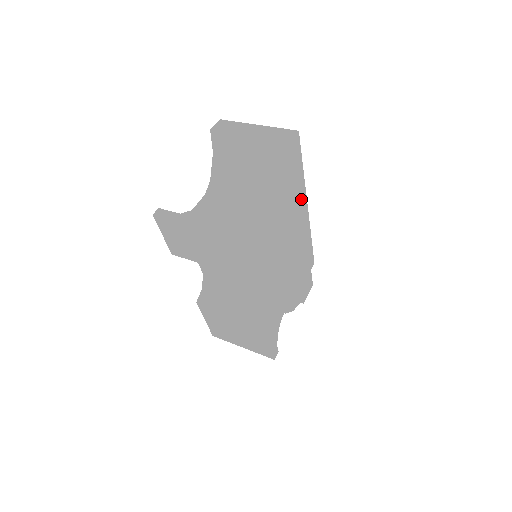
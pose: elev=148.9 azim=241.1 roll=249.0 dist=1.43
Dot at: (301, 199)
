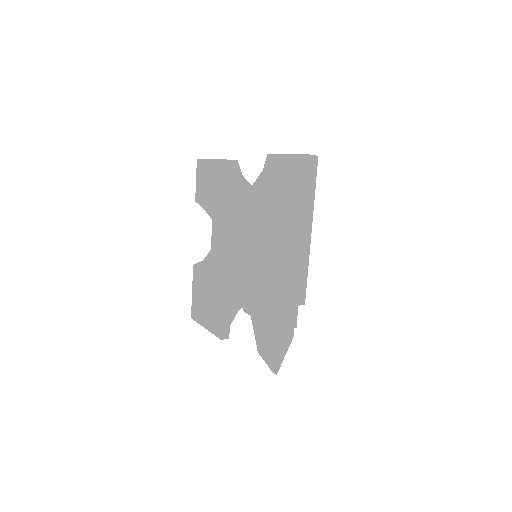
Dot at: (306, 215)
